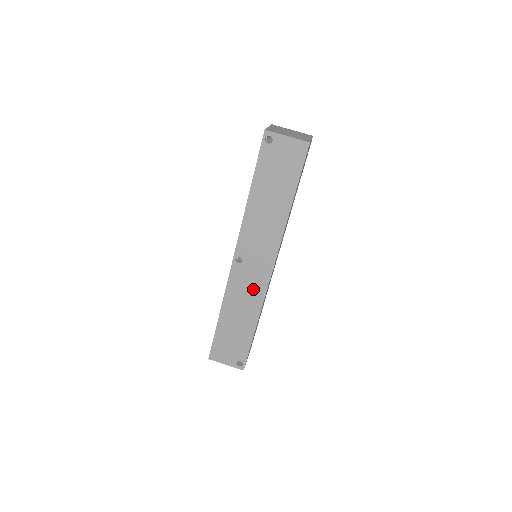
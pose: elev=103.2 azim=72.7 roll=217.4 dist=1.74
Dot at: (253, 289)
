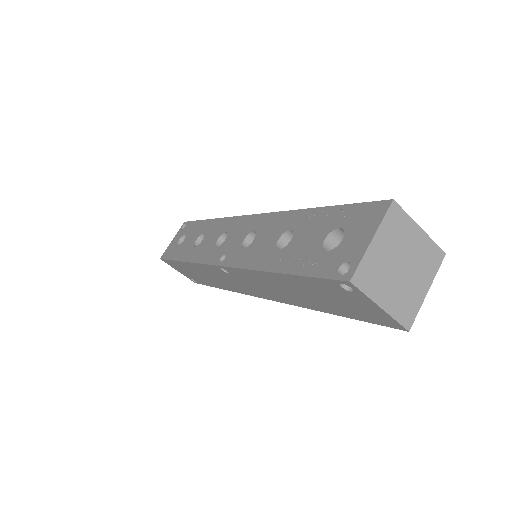
Dot at: (231, 284)
